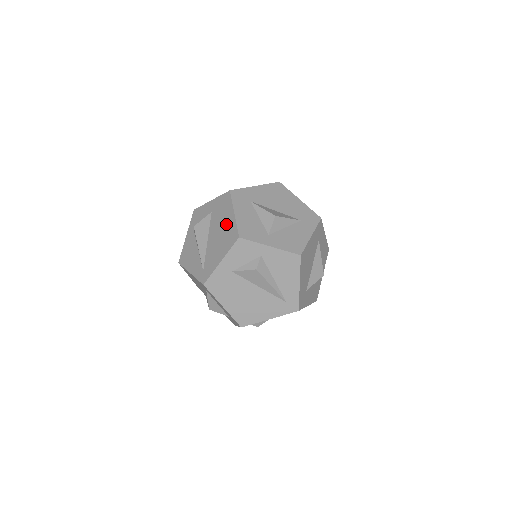
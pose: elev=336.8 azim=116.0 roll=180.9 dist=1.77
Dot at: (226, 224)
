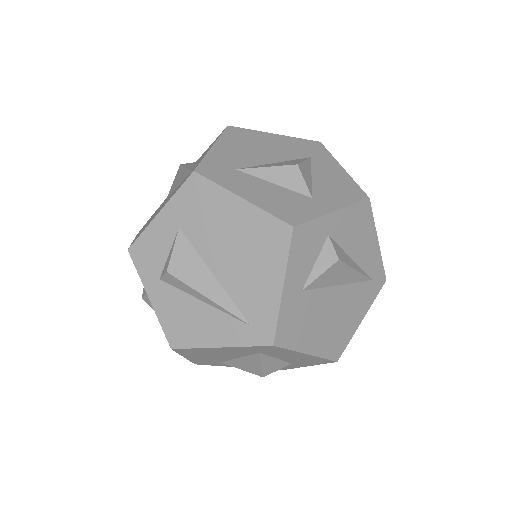
Dot at: (238, 225)
